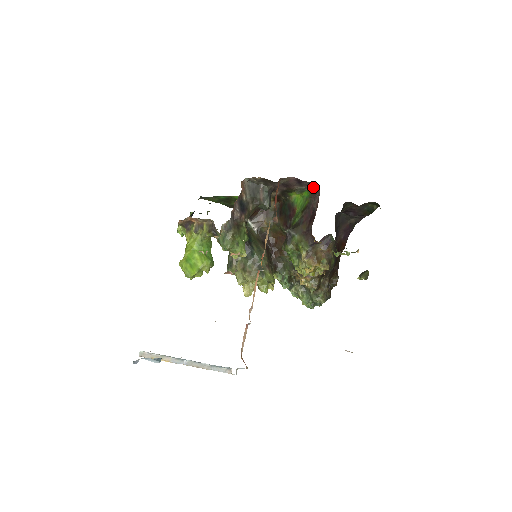
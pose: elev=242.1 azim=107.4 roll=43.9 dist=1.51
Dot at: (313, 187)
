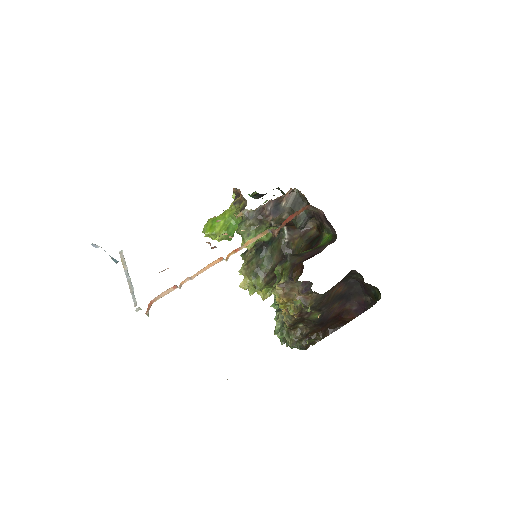
Dot at: (336, 234)
